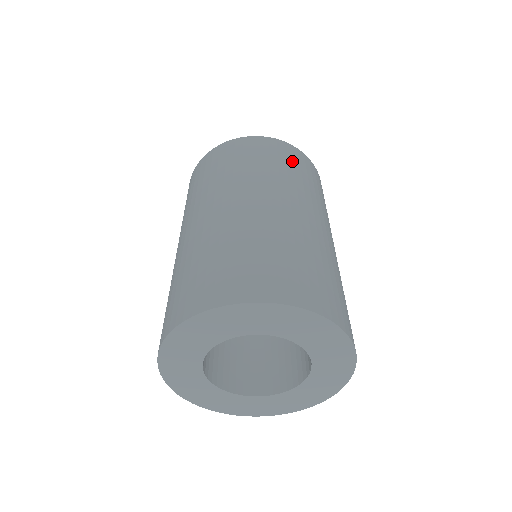
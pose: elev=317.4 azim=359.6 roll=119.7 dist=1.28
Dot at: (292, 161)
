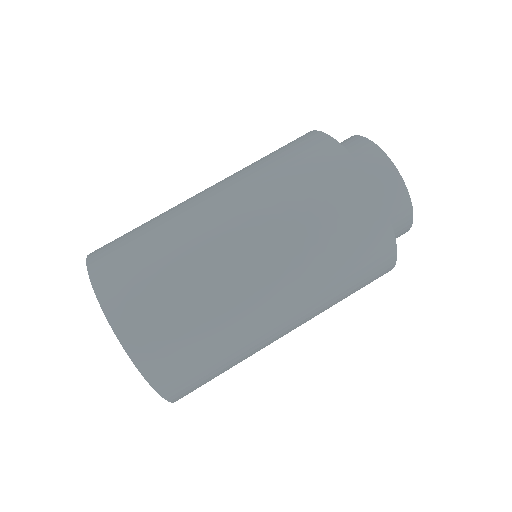
Dot at: (363, 273)
